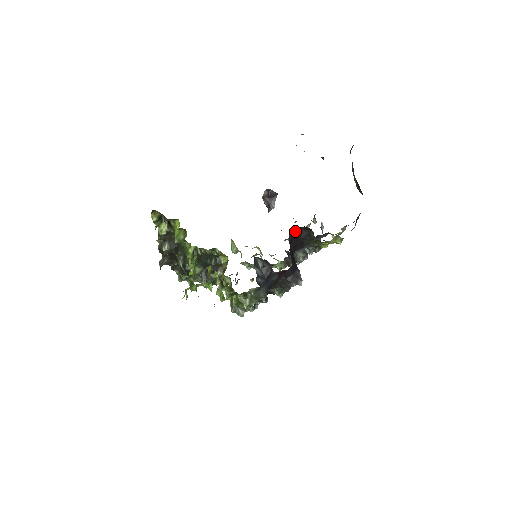
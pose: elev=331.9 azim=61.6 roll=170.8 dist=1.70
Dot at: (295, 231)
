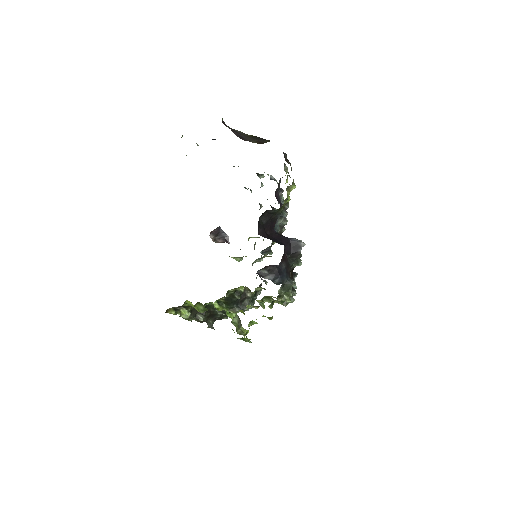
Dot at: (259, 225)
